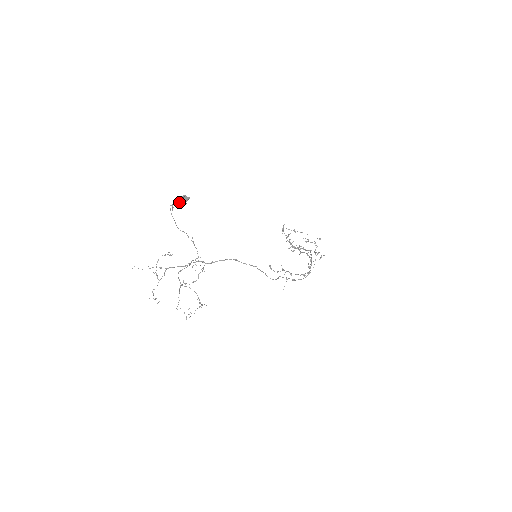
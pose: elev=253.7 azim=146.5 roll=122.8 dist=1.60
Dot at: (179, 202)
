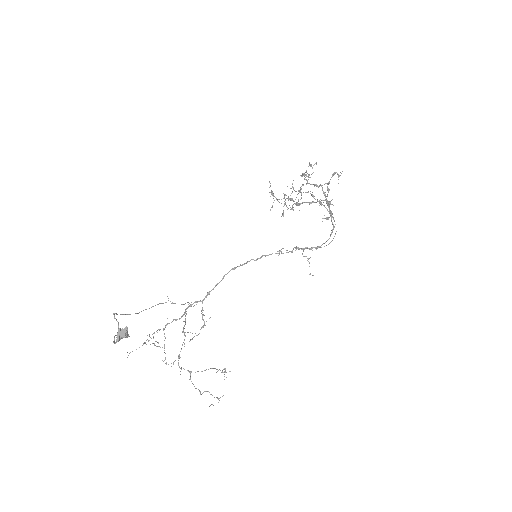
Dot at: (119, 338)
